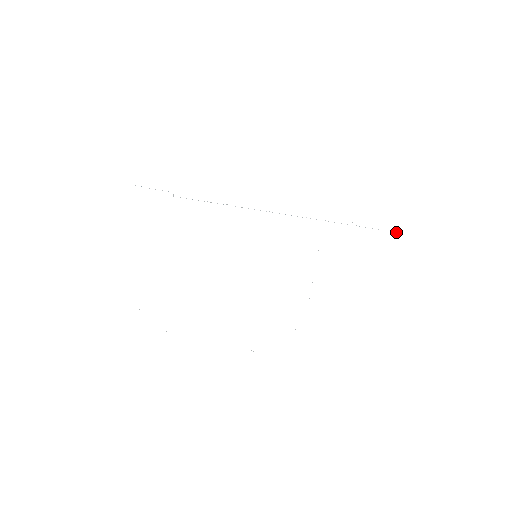
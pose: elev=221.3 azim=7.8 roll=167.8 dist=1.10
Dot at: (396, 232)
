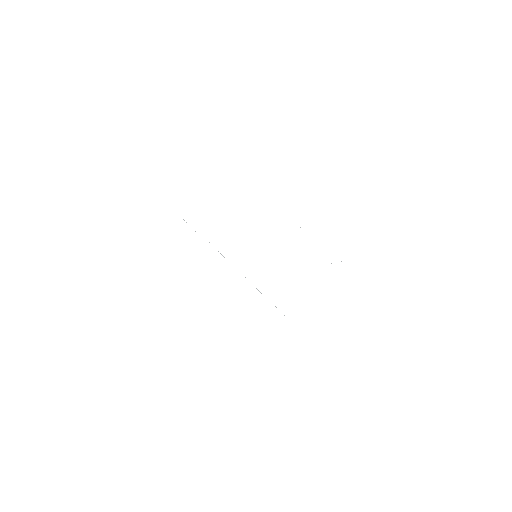
Dot at: occluded
